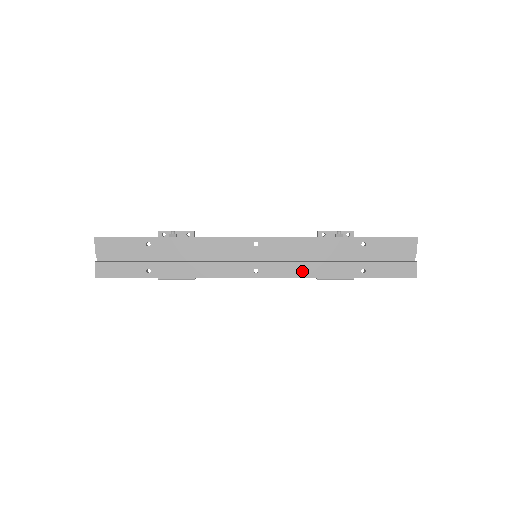
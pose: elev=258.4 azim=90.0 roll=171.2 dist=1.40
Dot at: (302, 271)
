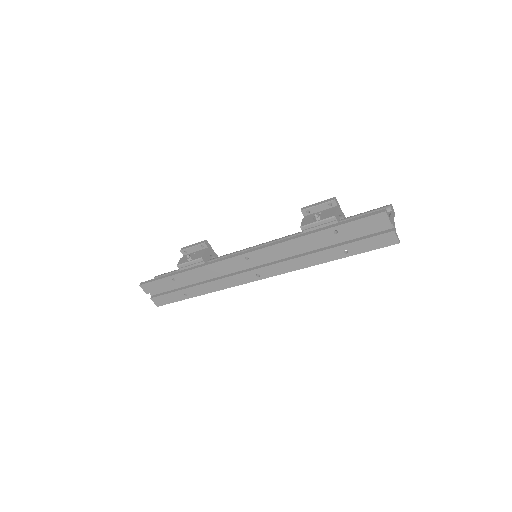
Dot at: (293, 266)
